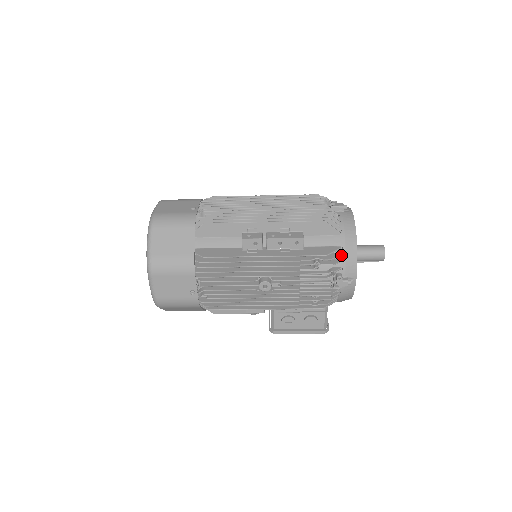
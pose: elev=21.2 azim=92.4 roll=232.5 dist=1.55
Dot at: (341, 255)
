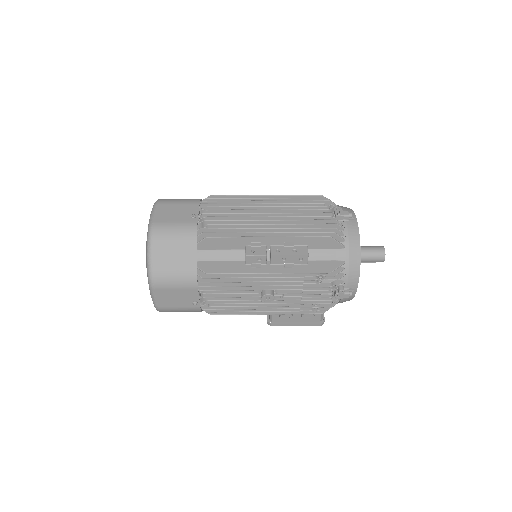
Dot at: (344, 269)
